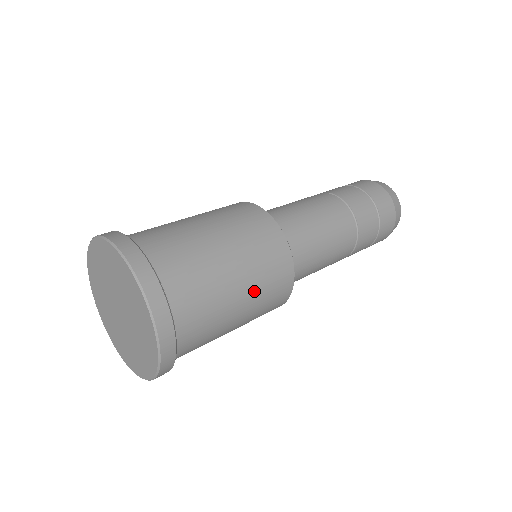
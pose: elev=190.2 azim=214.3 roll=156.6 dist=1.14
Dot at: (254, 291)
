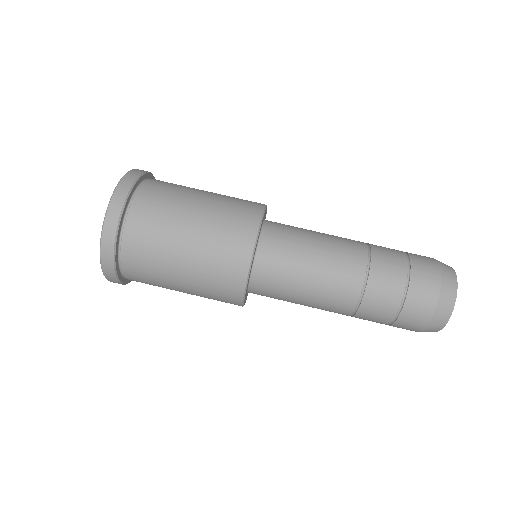
Dot at: (206, 233)
